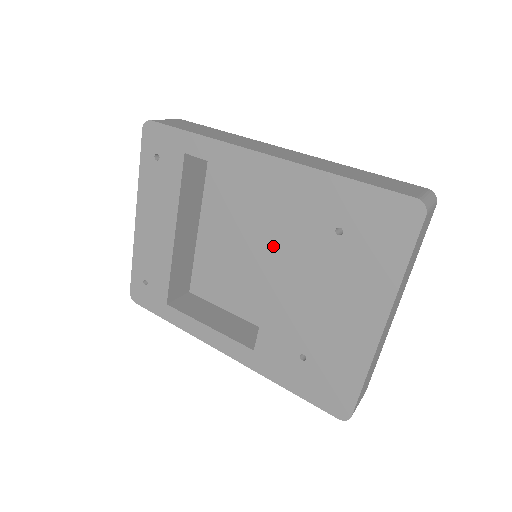
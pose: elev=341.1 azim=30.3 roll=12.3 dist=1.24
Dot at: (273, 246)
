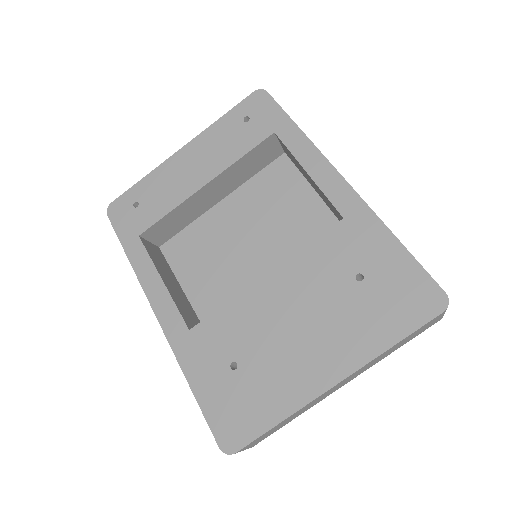
Dot at: (275, 260)
